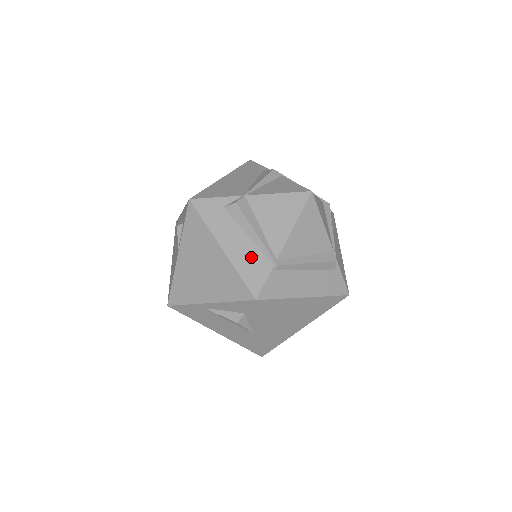
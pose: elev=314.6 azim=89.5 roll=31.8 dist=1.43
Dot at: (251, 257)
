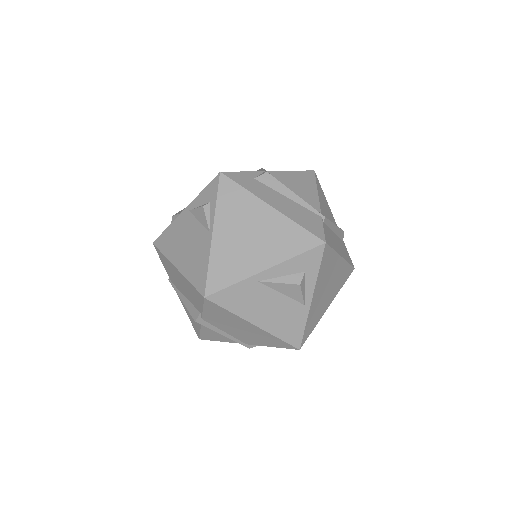
Dot at: (301, 212)
